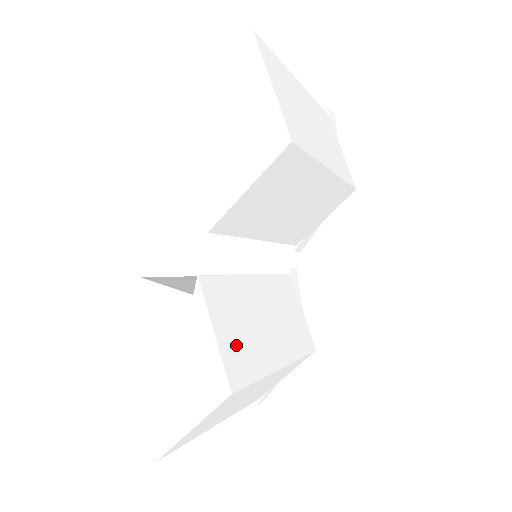
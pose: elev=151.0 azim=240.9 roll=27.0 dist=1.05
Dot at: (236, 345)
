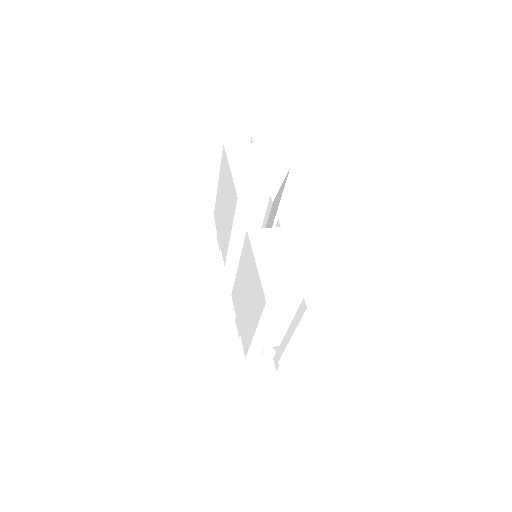
Dot at: occluded
